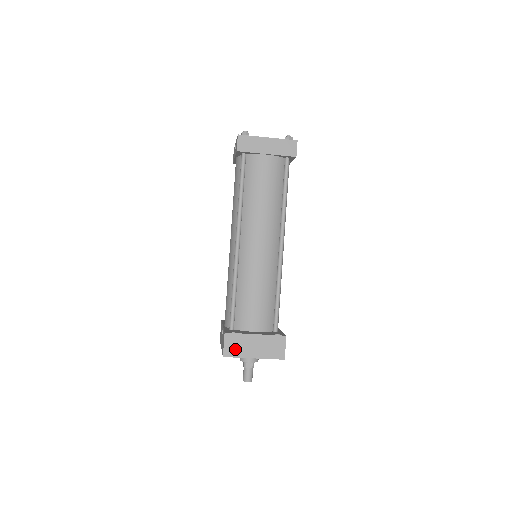
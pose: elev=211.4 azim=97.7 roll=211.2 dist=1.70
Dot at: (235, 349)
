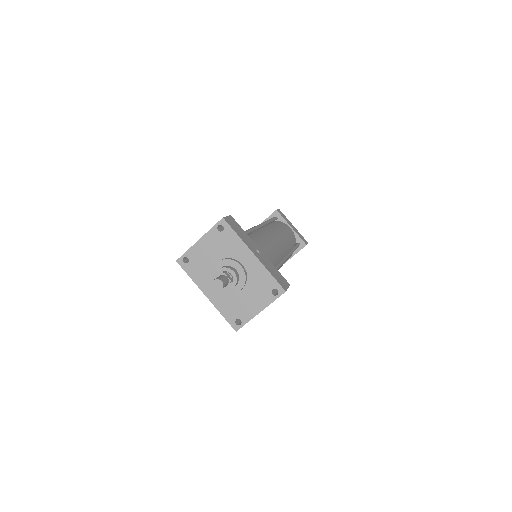
Dot at: occluded
